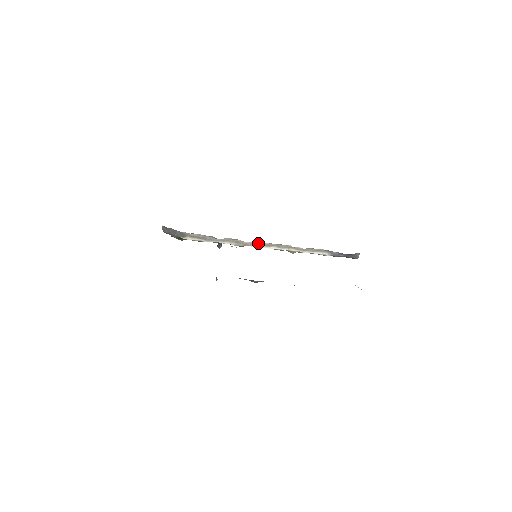
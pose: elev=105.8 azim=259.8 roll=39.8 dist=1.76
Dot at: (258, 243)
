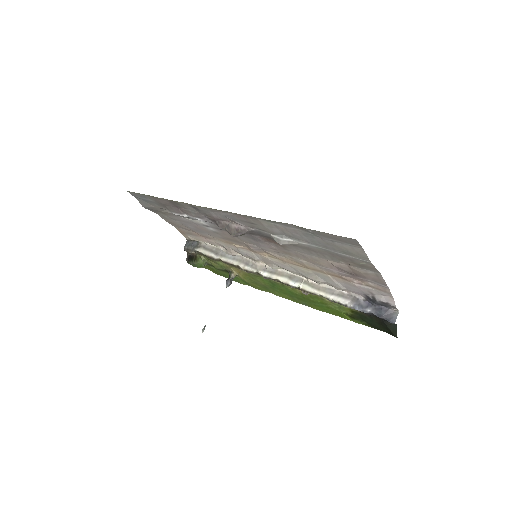
Dot at: (269, 268)
